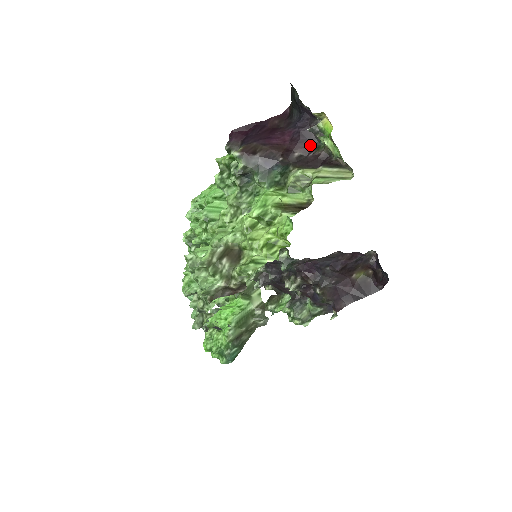
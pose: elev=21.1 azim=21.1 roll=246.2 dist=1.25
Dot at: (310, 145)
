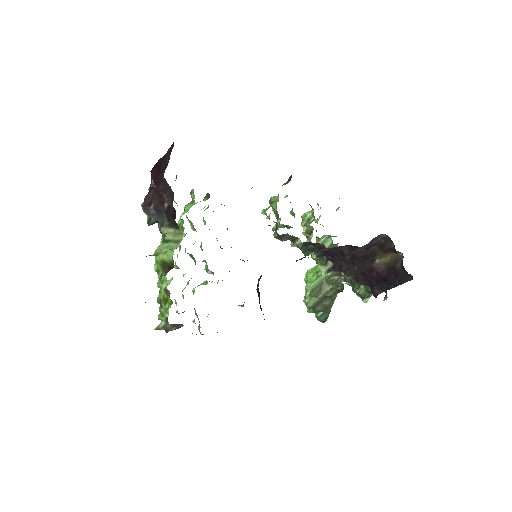
Dot at: (170, 194)
